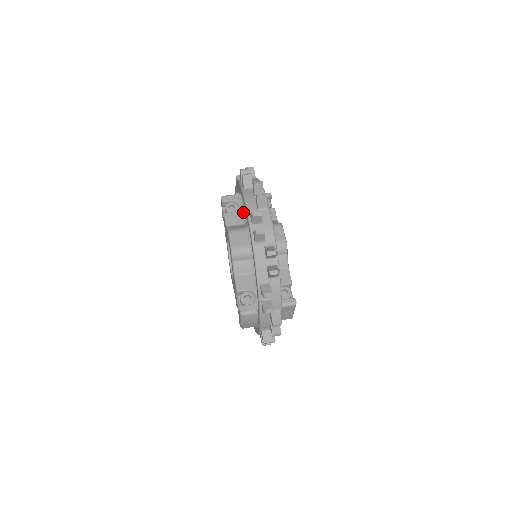
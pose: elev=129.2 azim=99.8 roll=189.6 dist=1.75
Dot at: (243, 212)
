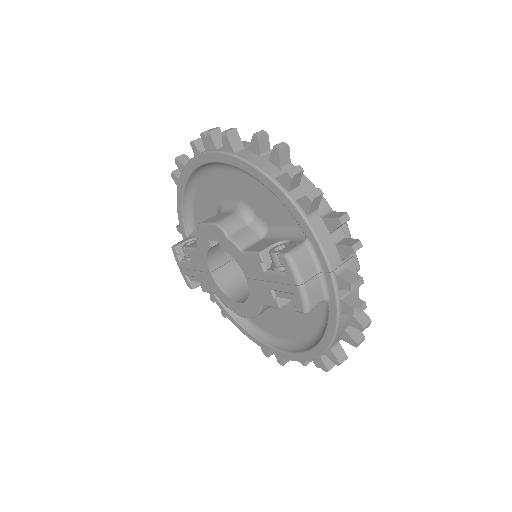
Dot at: occluded
